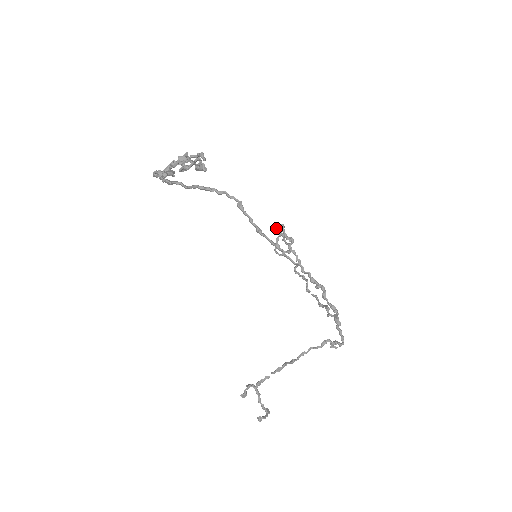
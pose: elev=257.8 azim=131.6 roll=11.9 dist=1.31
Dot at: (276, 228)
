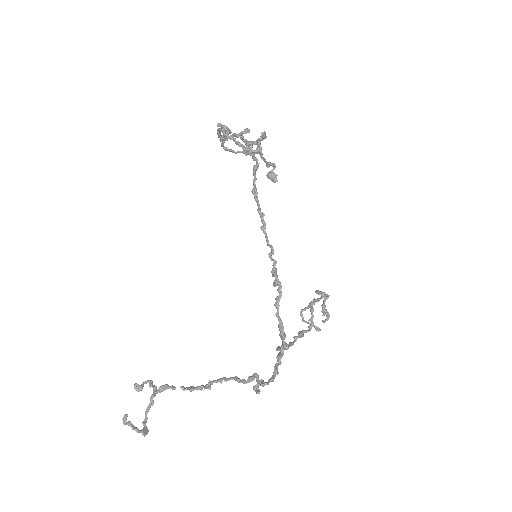
Dot at: (318, 292)
